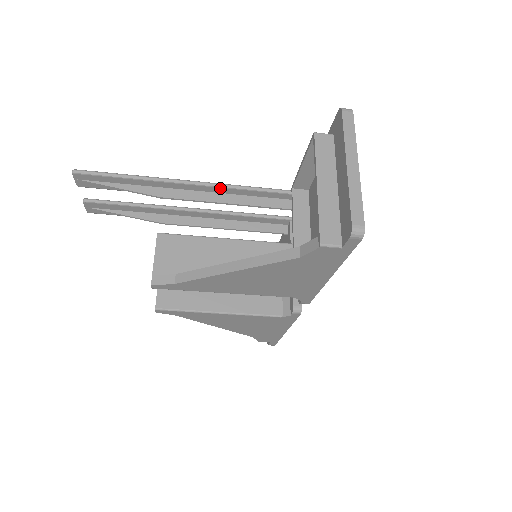
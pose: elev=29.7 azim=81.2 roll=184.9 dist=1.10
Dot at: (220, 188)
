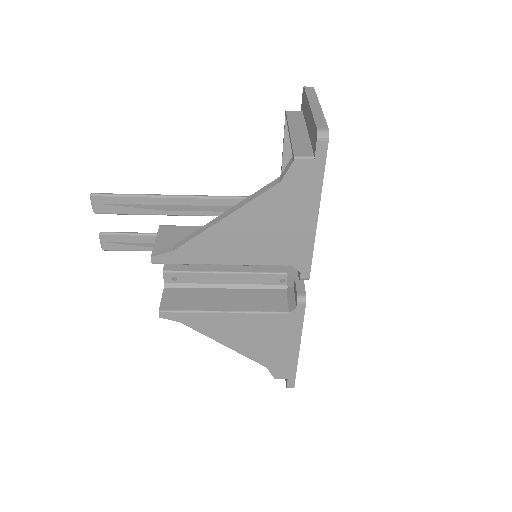
Dot at: (218, 199)
